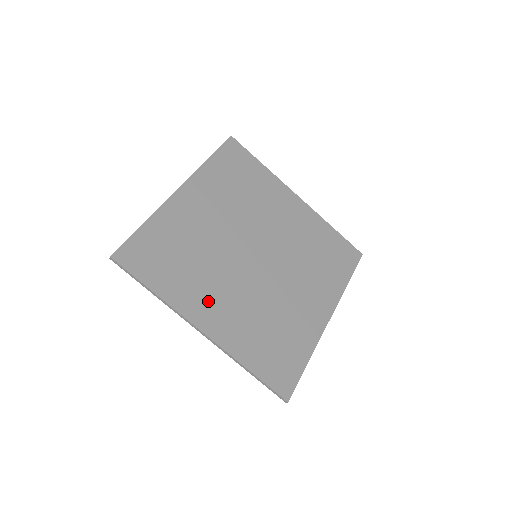
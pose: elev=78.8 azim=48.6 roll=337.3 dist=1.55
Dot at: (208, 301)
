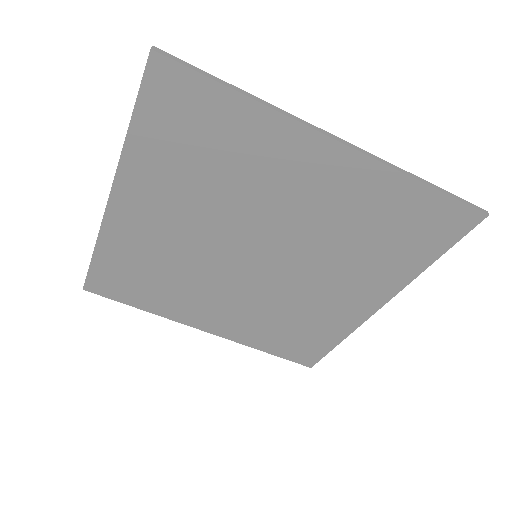
Dot at: (202, 310)
